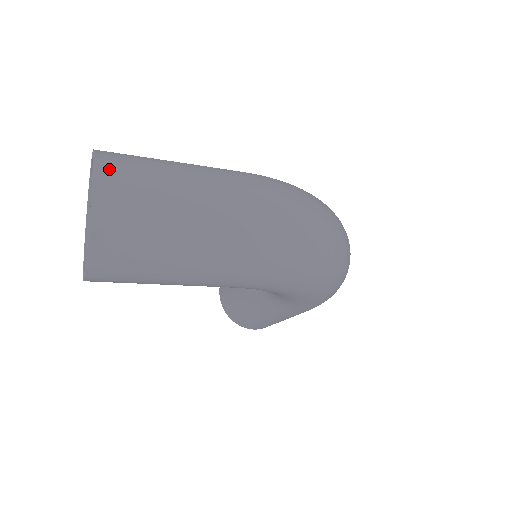
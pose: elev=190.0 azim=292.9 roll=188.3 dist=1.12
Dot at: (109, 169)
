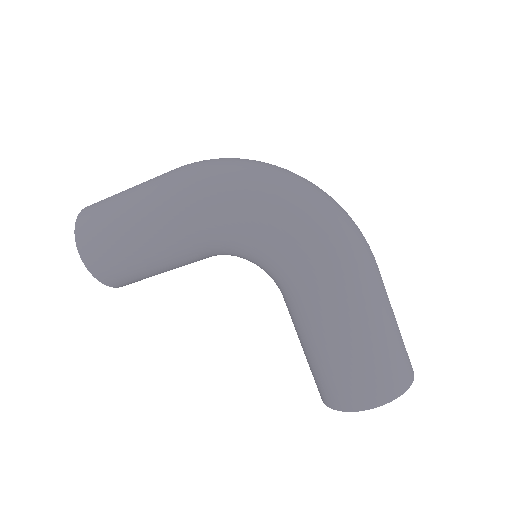
Dot at: occluded
